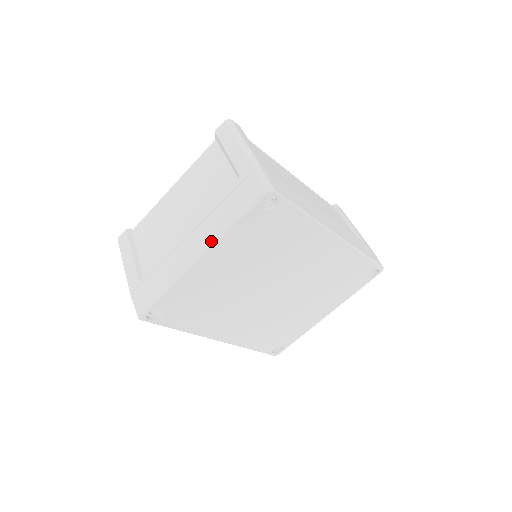
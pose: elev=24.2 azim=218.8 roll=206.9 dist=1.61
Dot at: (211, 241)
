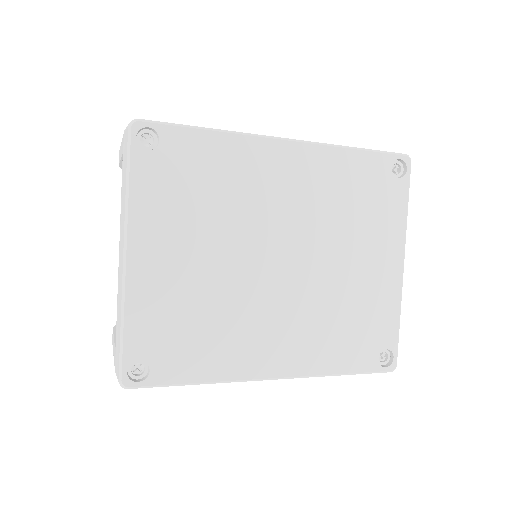
Dot at: (123, 226)
